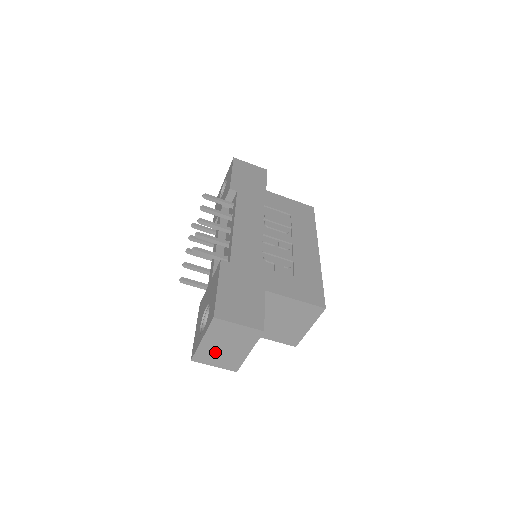
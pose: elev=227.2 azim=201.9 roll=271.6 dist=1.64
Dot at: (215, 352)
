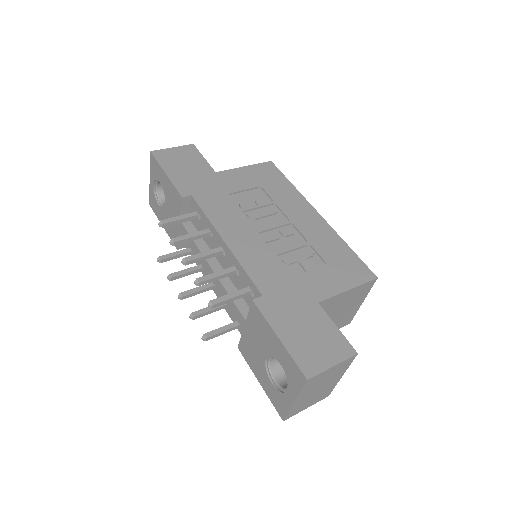
Dot at: (308, 400)
